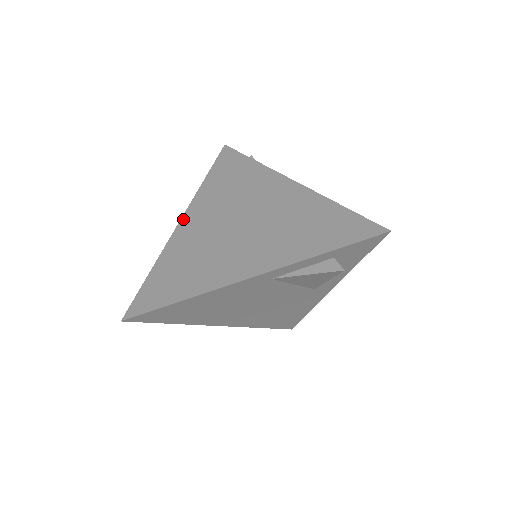
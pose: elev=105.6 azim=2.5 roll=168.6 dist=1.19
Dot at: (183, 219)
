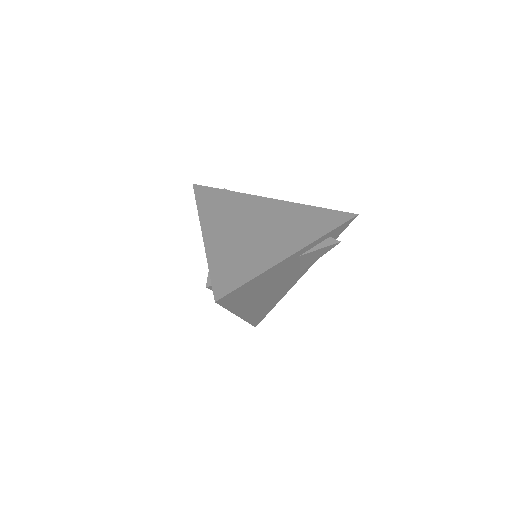
Dot at: (204, 232)
